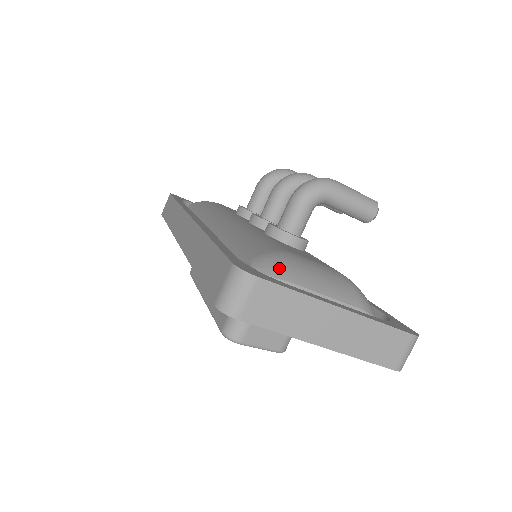
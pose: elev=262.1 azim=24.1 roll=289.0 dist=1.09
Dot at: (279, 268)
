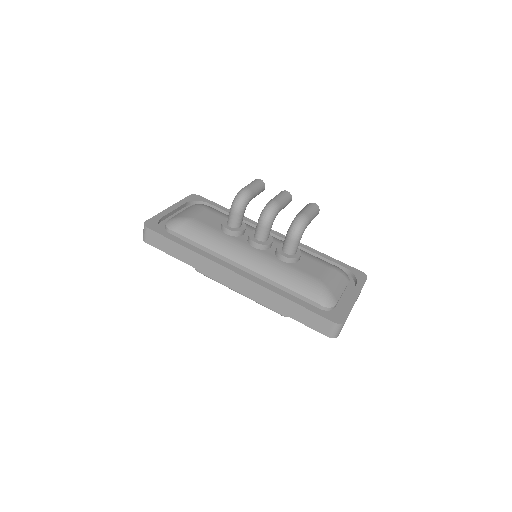
Dot at: (332, 300)
